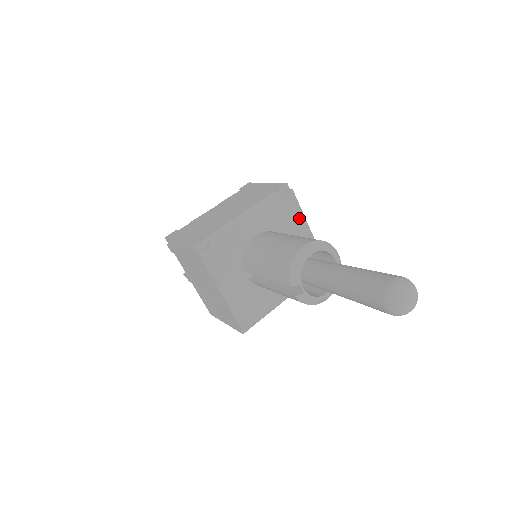
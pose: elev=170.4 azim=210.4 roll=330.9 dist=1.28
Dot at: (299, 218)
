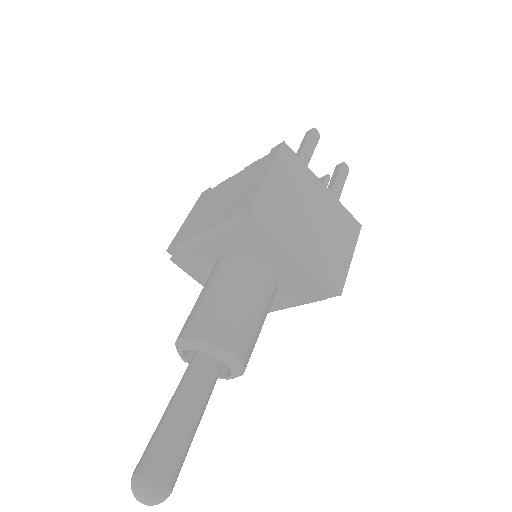
Dot at: (276, 248)
